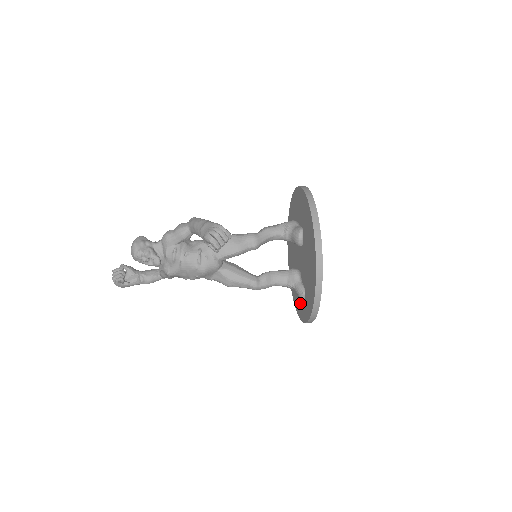
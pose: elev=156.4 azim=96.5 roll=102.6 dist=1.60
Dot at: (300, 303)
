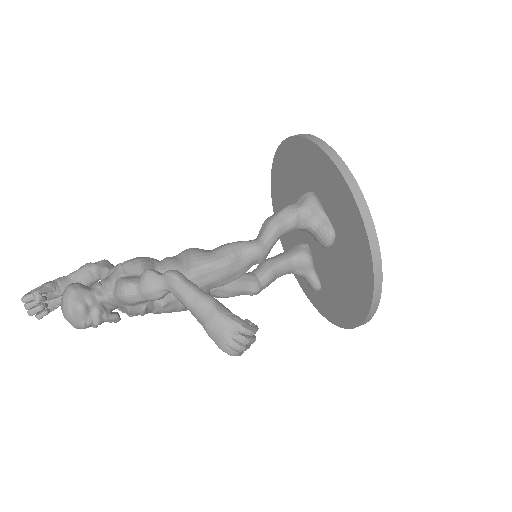
Dot at: occluded
